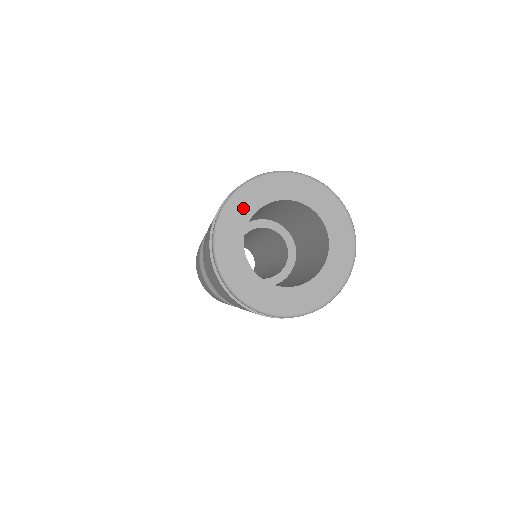
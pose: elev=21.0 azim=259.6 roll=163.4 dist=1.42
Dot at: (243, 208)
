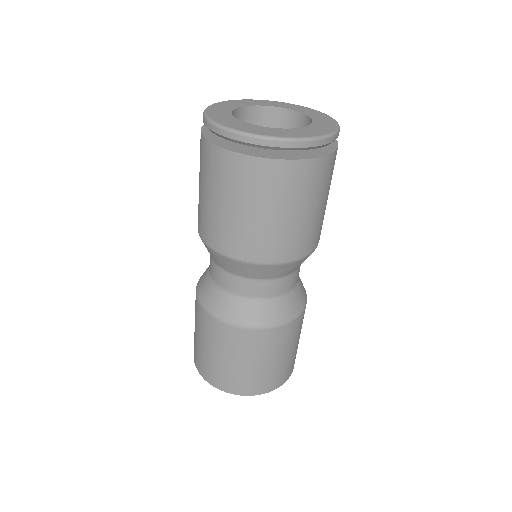
Dot at: (228, 105)
